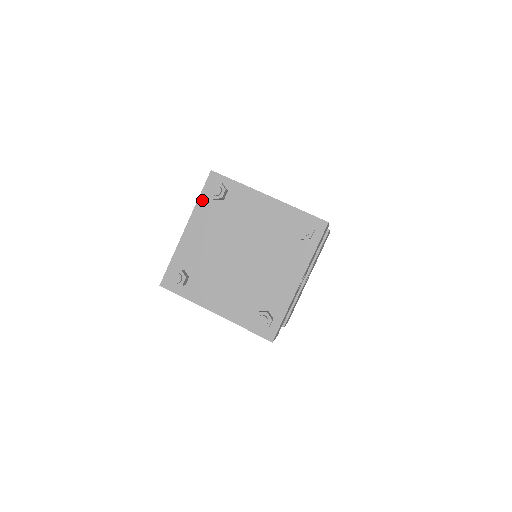
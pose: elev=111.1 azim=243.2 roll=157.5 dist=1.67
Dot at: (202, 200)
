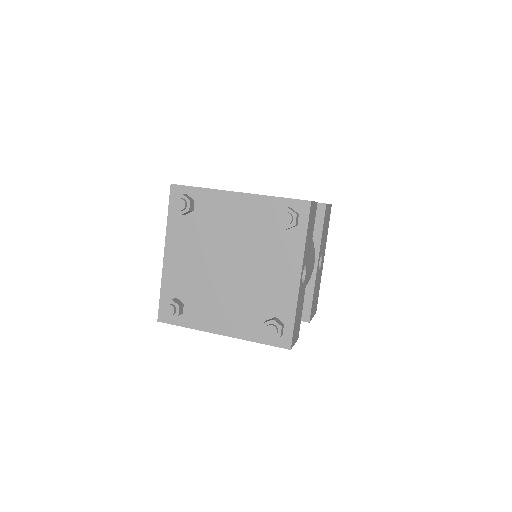
Dot at: (171, 219)
